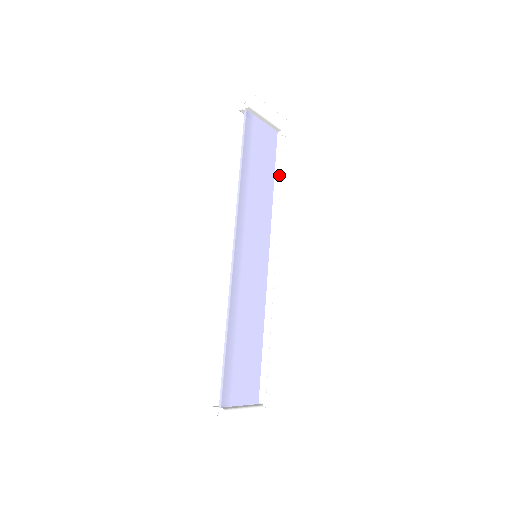
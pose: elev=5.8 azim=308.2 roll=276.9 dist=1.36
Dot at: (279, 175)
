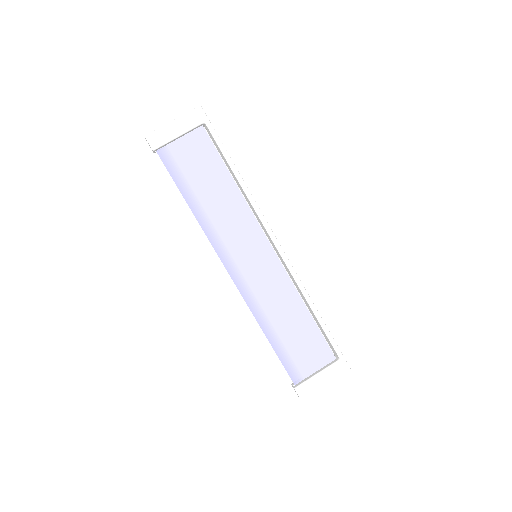
Dot at: (229, 168)
